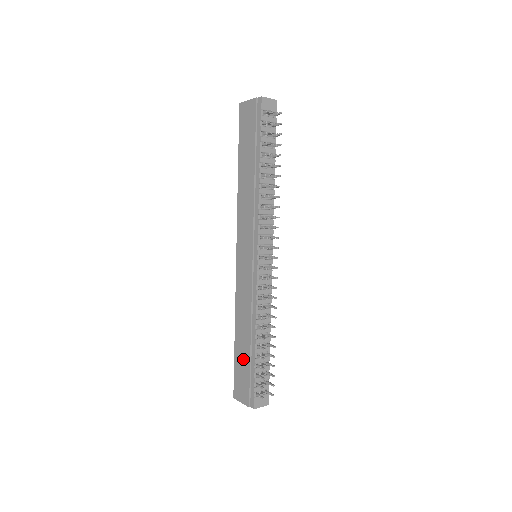
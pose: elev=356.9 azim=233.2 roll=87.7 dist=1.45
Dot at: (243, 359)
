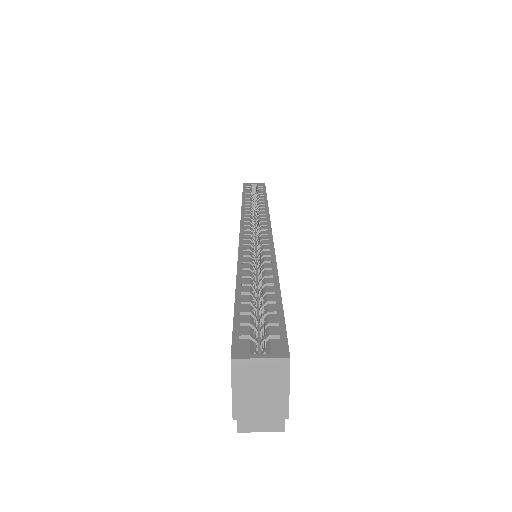
Dot at: occluded
